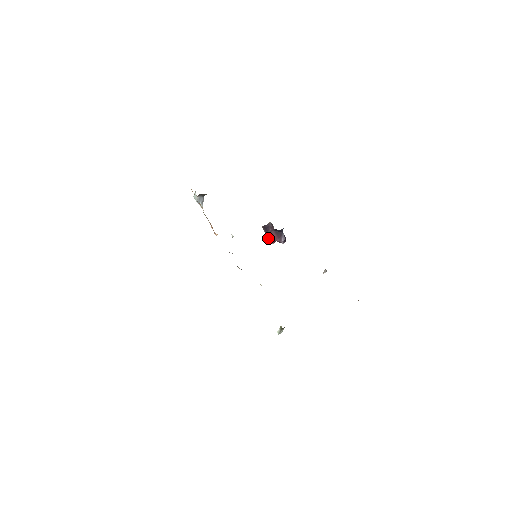
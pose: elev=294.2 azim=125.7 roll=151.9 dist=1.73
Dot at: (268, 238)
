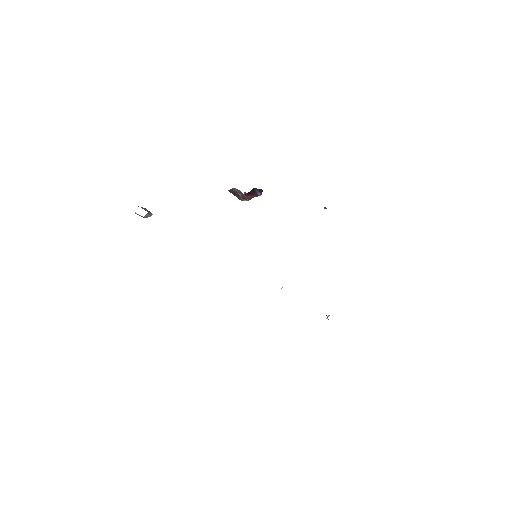
Dot at: occluded
